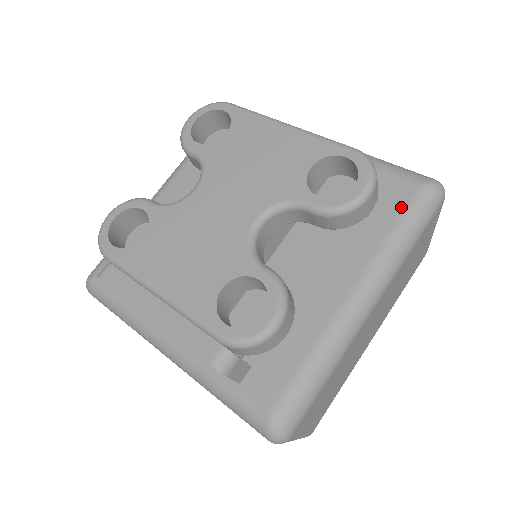
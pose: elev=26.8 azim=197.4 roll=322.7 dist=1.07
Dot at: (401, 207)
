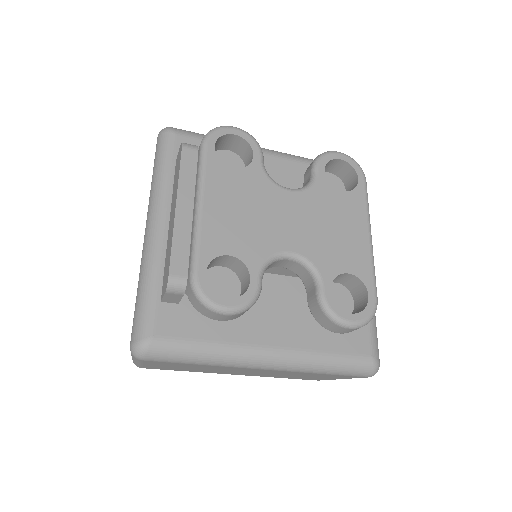
Dot at: (349, 351)
